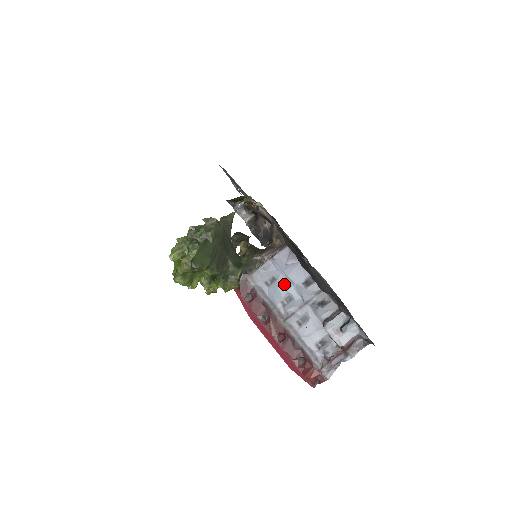
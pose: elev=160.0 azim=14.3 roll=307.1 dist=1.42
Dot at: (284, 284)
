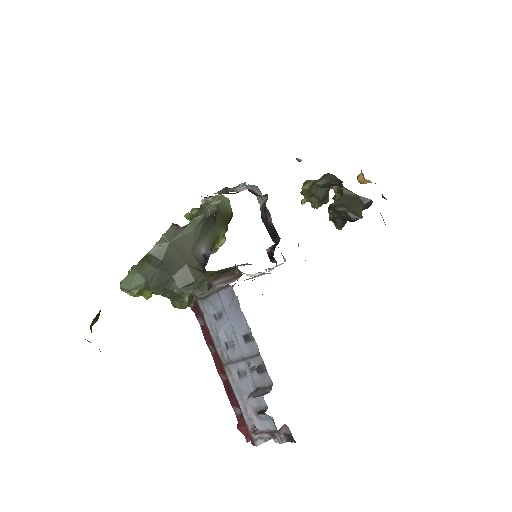
Dot at: (227, 326)
